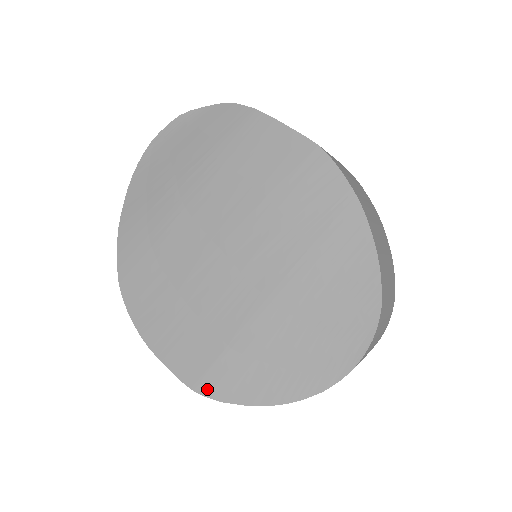
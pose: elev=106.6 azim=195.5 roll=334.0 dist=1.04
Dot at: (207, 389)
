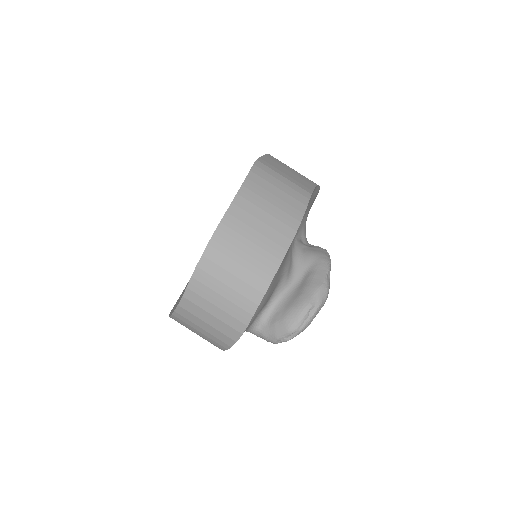
Dot at: occluded
